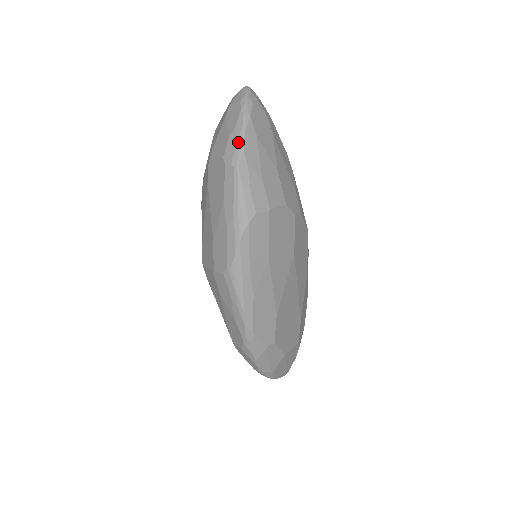
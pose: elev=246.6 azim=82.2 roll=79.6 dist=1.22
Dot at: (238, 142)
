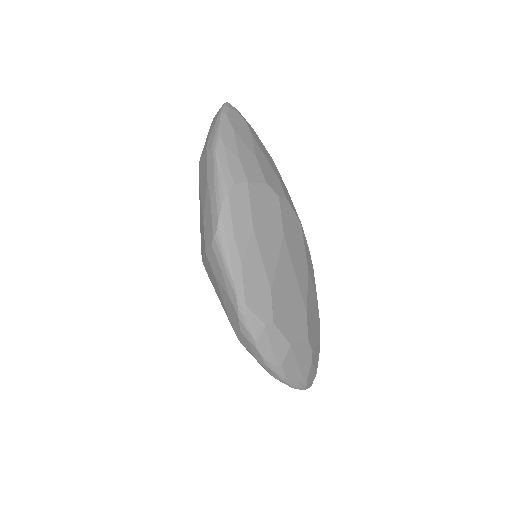
Dot at: (216, 132)
